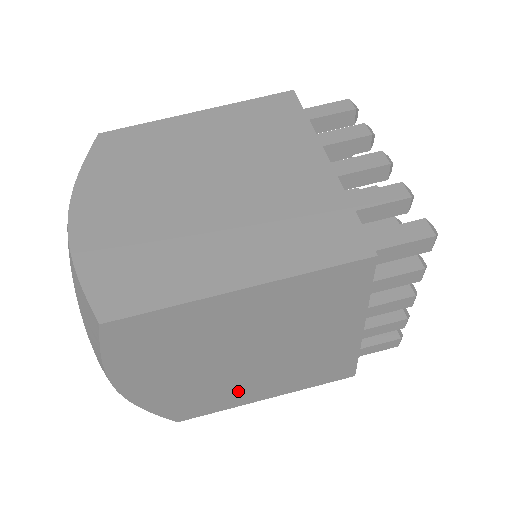
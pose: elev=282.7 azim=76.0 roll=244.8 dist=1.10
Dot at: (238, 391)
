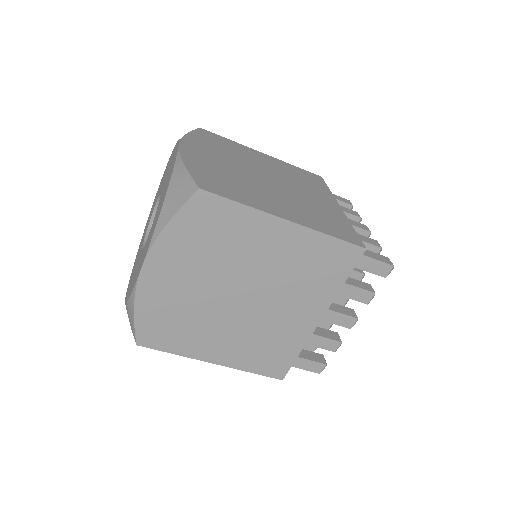
Dot at: occluded
